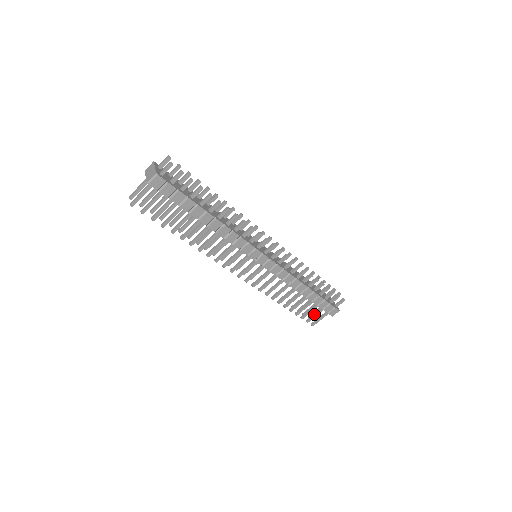
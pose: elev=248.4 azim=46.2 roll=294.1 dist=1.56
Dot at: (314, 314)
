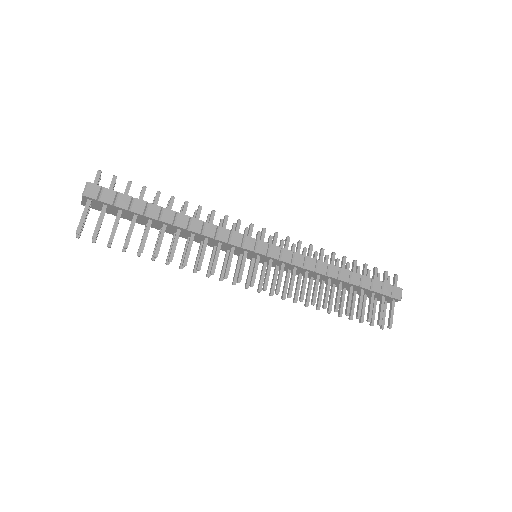
Dot at: (379, 310)
